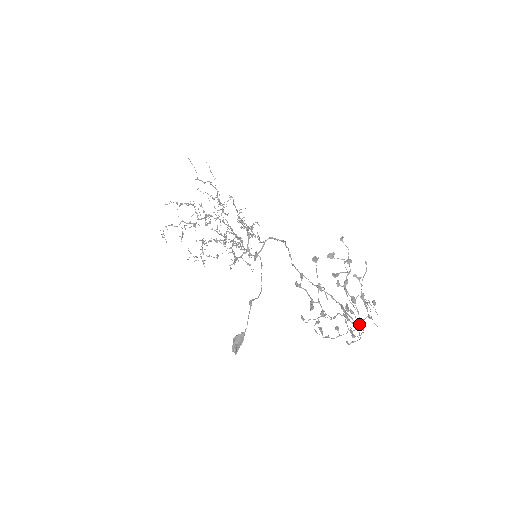
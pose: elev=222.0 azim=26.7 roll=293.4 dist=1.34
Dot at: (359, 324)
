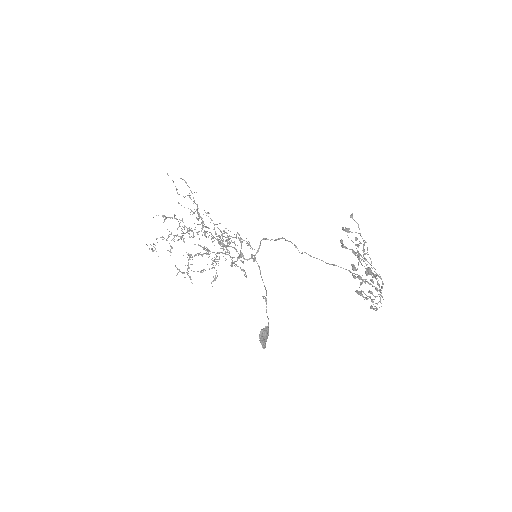
Dot at: (380, 290)
